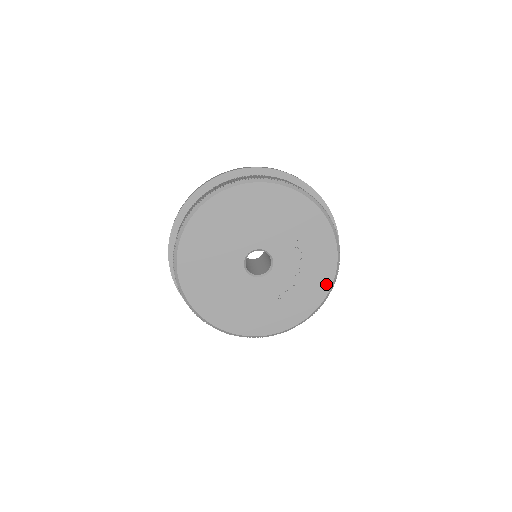
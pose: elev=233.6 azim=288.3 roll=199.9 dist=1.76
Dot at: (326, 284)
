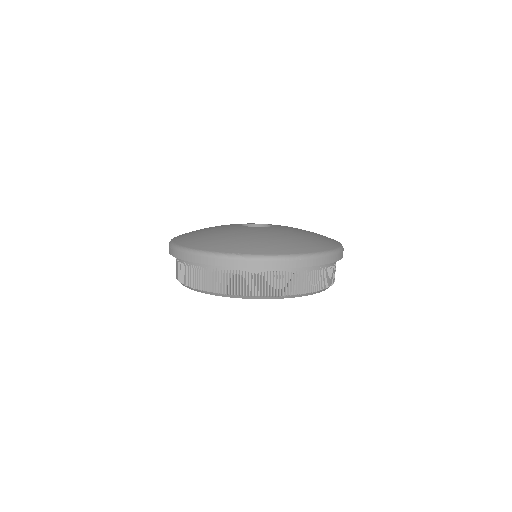
Dot at: occluded
